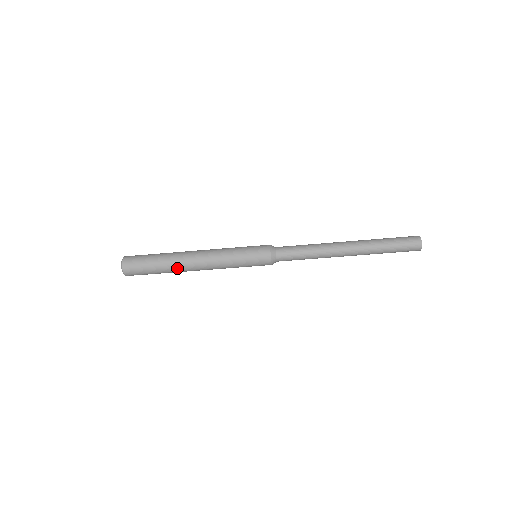
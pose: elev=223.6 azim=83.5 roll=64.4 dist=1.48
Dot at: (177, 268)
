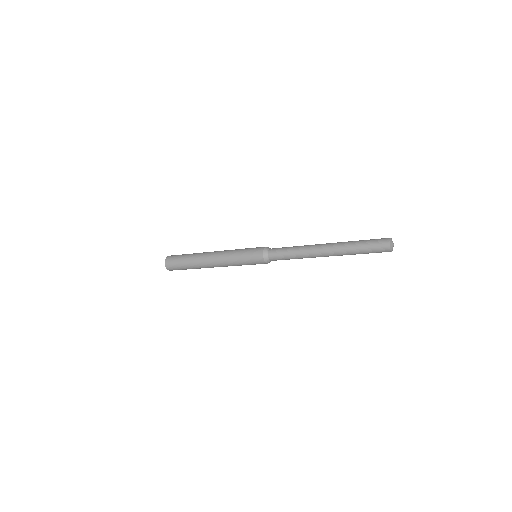
Dot at: occluded
